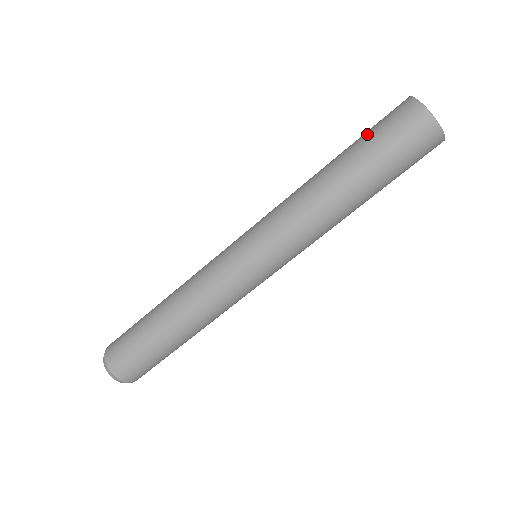
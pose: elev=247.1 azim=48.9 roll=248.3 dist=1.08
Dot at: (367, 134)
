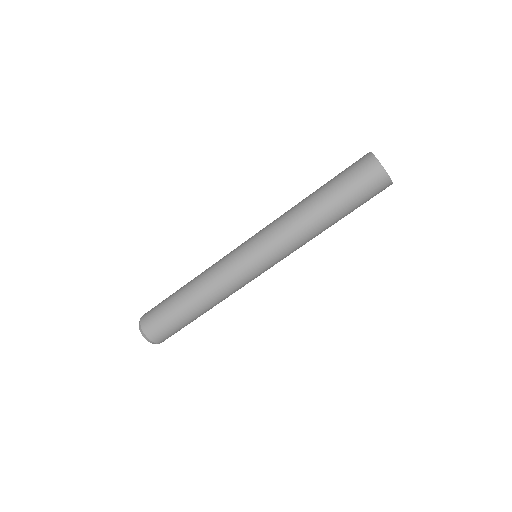
Dot at: (349, 190)
